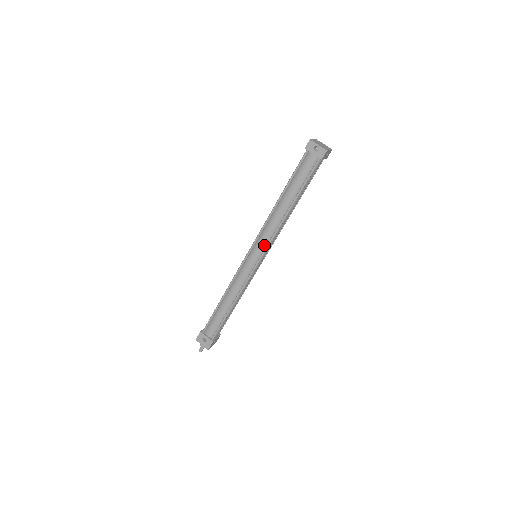
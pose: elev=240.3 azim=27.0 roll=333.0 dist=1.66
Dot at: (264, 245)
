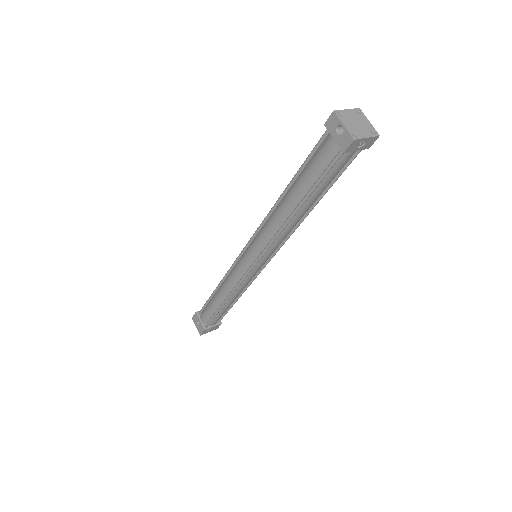
Dot at: (260, 248)
